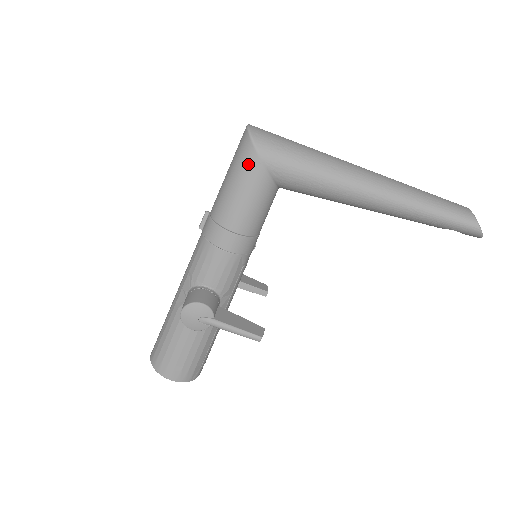
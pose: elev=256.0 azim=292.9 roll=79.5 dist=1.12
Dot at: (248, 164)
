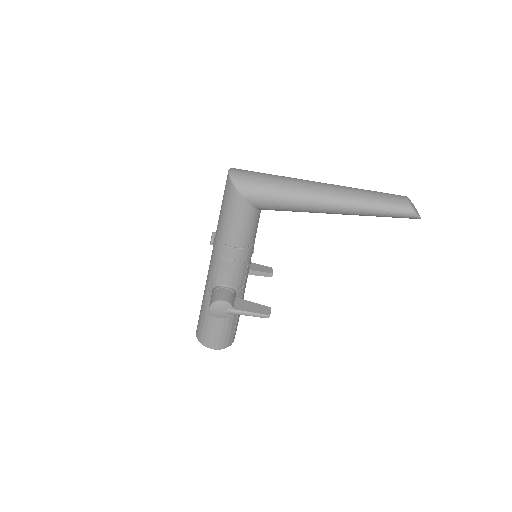
Dot at: (234, 201)
